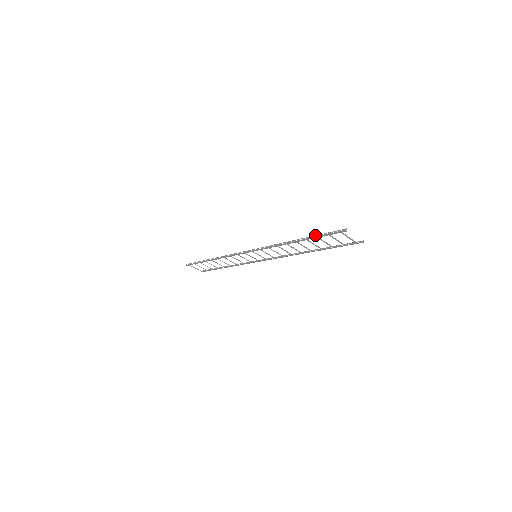
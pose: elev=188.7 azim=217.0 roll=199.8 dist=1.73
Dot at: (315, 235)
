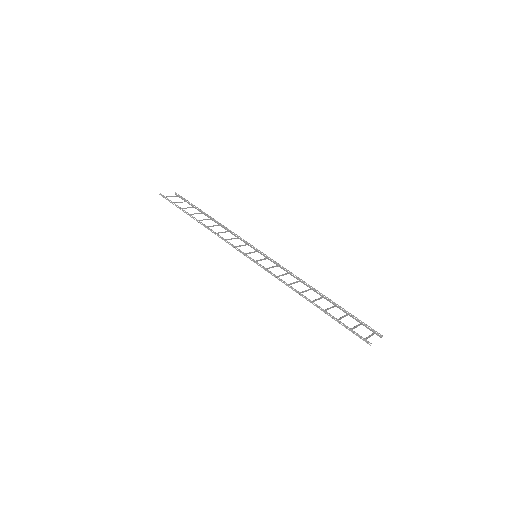
Dot at: (335, 318)
